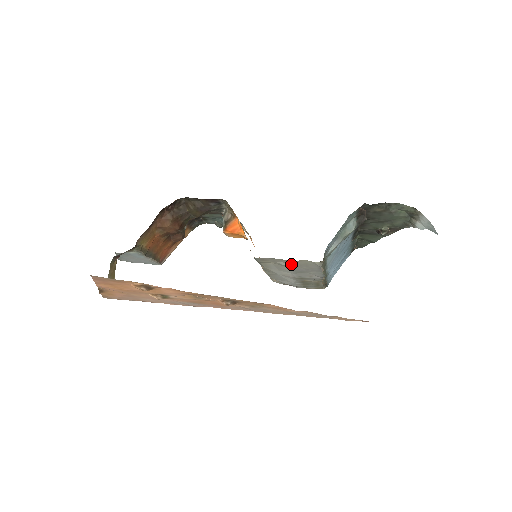
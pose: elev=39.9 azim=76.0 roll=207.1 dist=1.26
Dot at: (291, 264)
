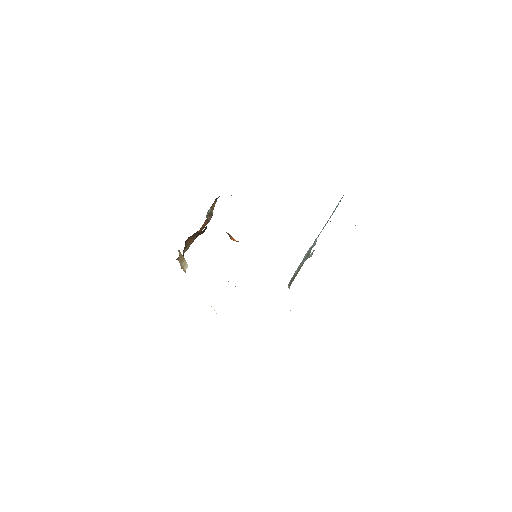
Dot at: occluded
